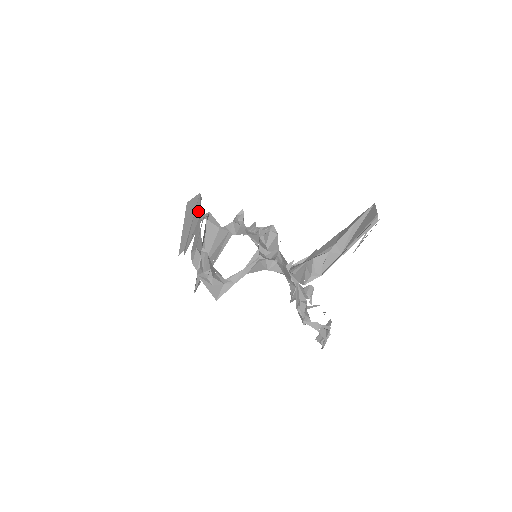
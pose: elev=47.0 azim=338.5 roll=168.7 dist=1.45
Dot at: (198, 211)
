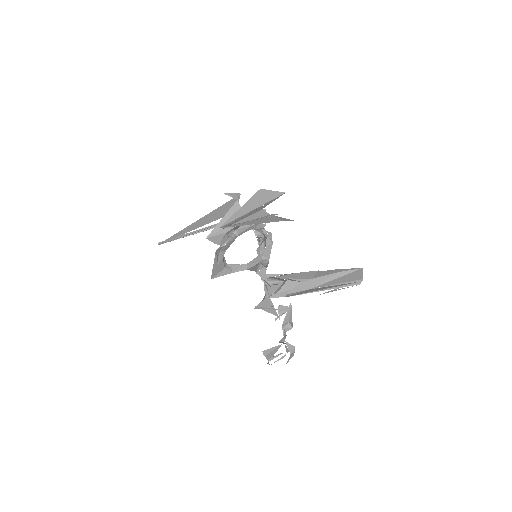
Dot at: (268, 204)
